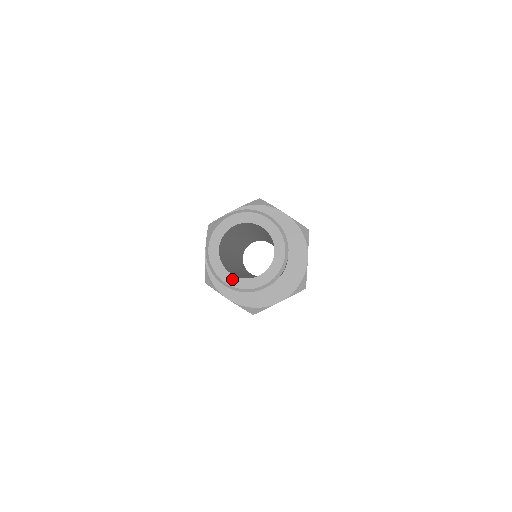
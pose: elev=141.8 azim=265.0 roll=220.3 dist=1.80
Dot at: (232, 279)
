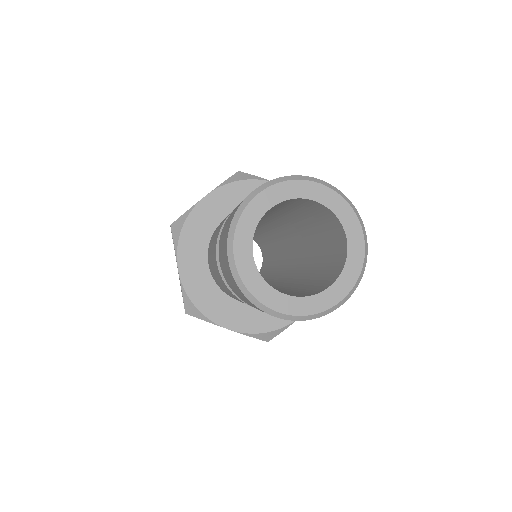
Dot at: (288, 302)
